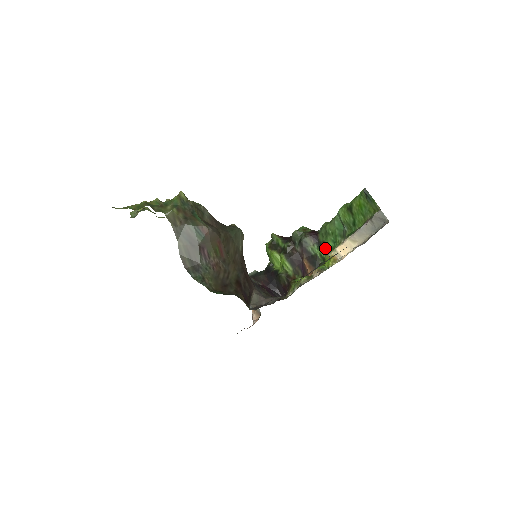
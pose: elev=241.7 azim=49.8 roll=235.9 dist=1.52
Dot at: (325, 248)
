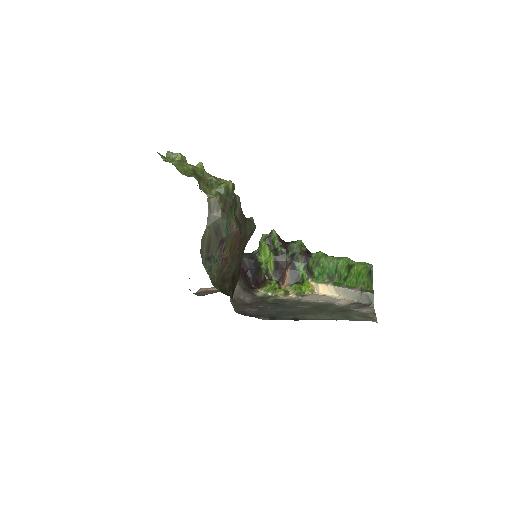
Dot at: (309, 273)
